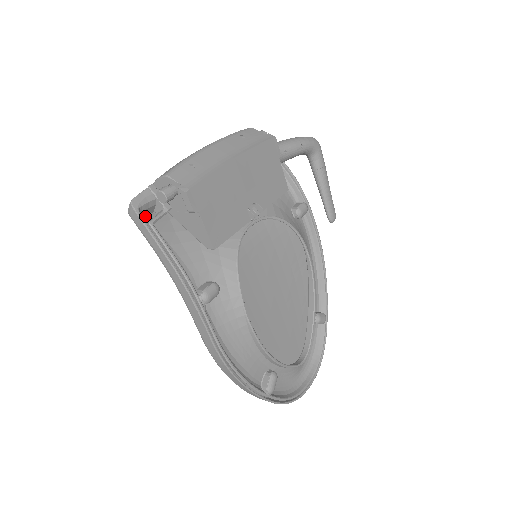
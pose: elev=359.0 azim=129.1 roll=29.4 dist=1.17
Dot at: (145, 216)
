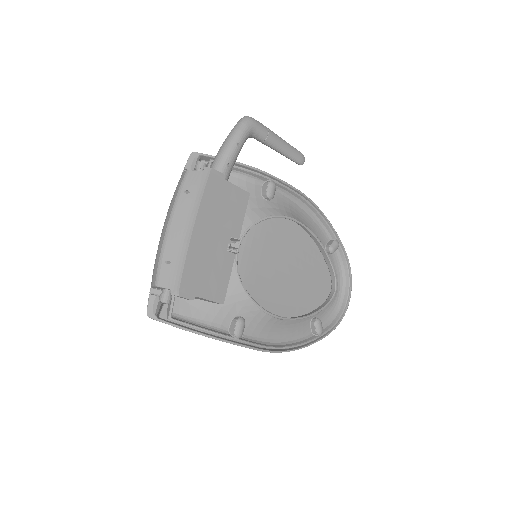
Dot at: (162, 308)
